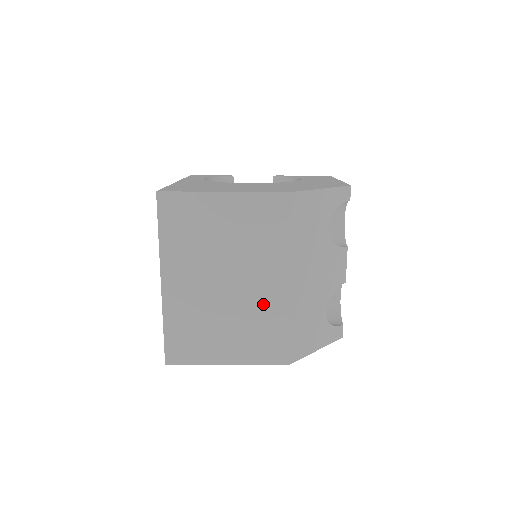
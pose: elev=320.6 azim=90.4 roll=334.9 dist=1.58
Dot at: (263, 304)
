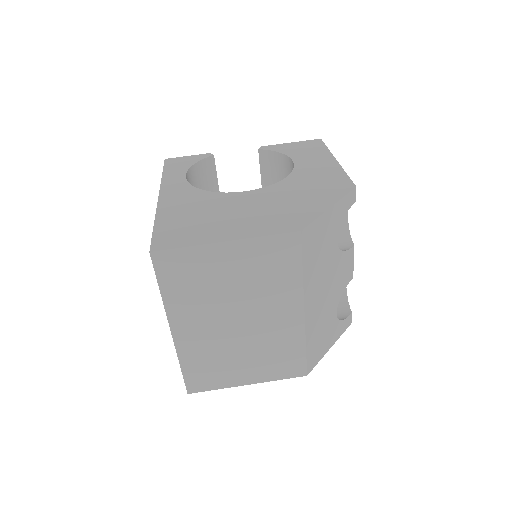
Dot at: (278, 333)
